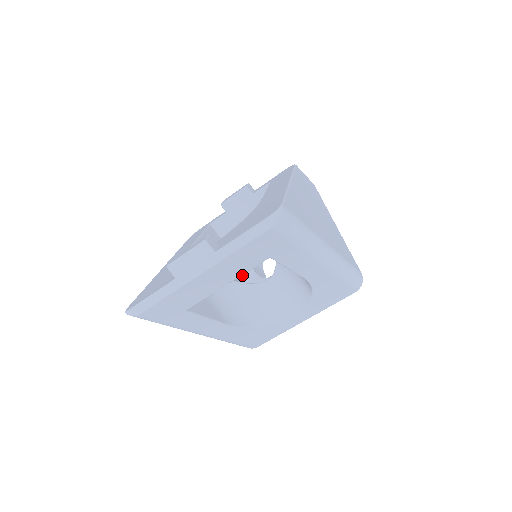
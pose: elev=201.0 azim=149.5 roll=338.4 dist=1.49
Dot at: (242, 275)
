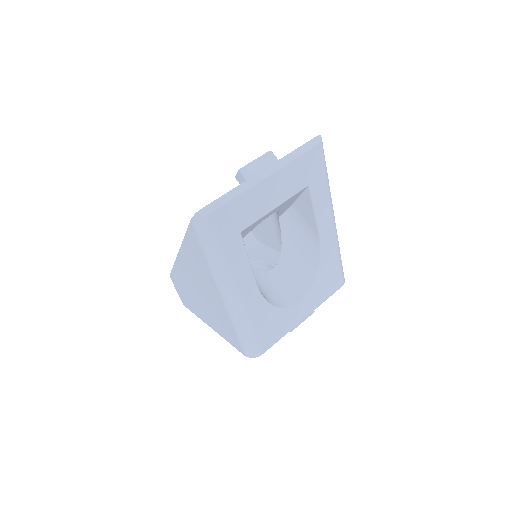
Dot at: occluded
